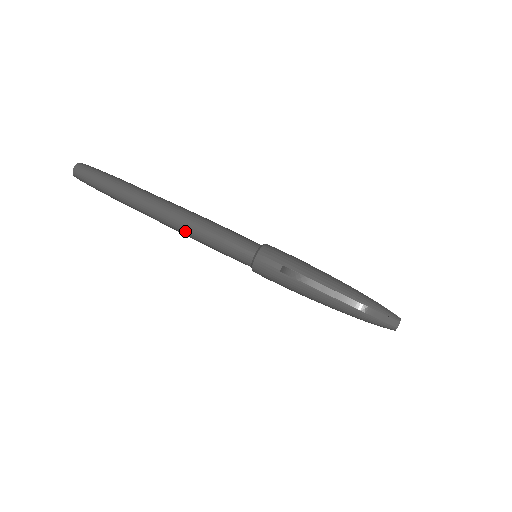
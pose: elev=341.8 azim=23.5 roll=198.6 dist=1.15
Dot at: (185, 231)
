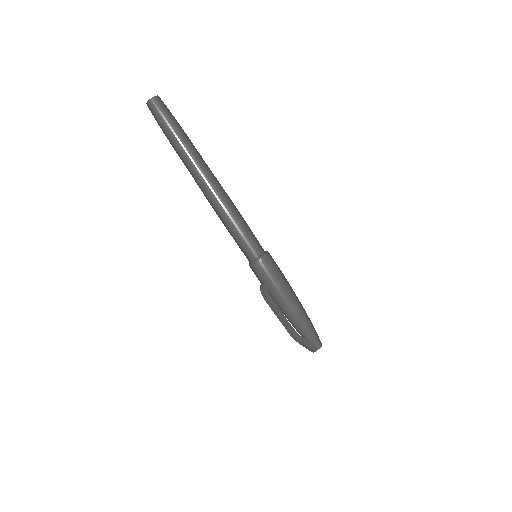
Dot at: (215, 211)
